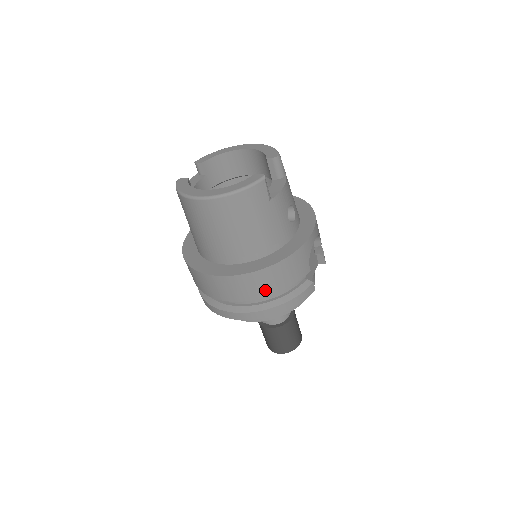
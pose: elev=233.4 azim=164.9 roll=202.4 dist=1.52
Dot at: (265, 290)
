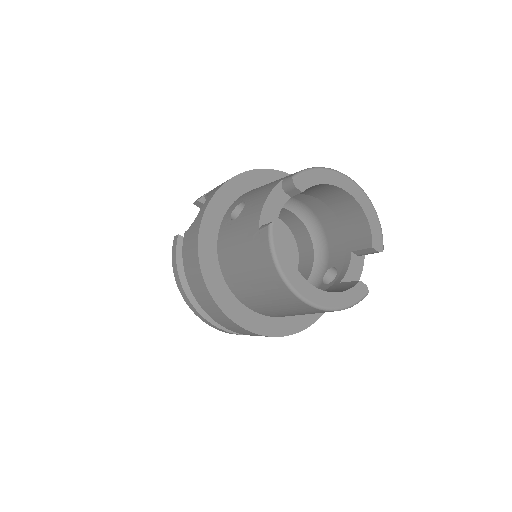
Dot at: occluded
